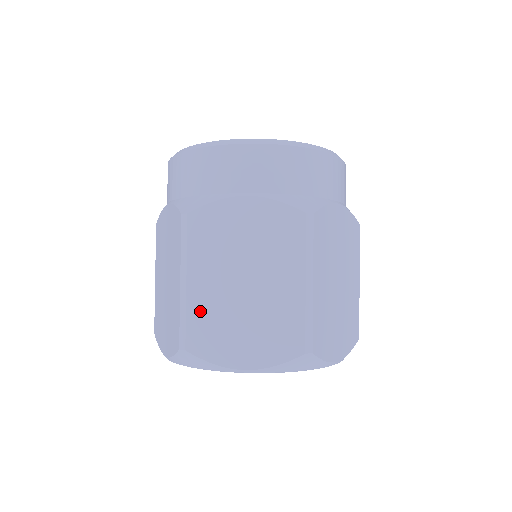
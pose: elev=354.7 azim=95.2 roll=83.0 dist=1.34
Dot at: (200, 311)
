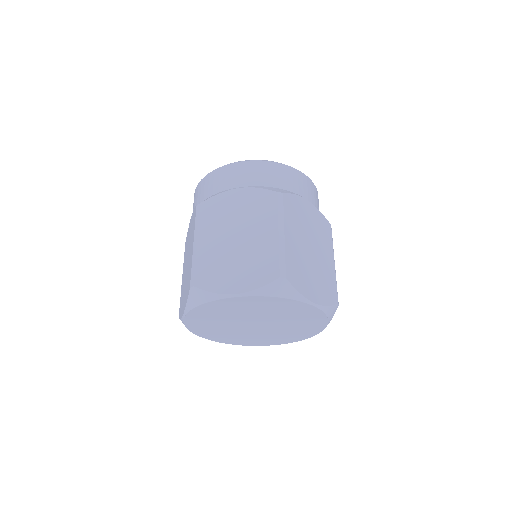
Dot at: (292, 255)
